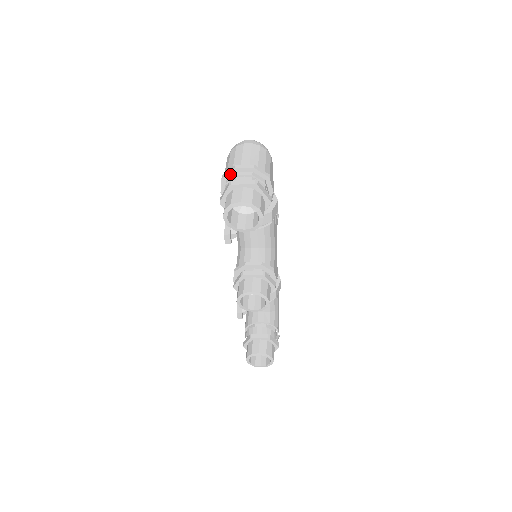
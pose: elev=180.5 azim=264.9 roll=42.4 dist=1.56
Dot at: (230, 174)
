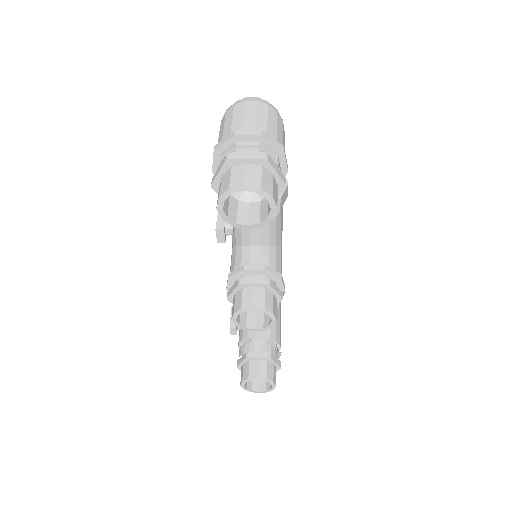
Dot at: (226, 144)
